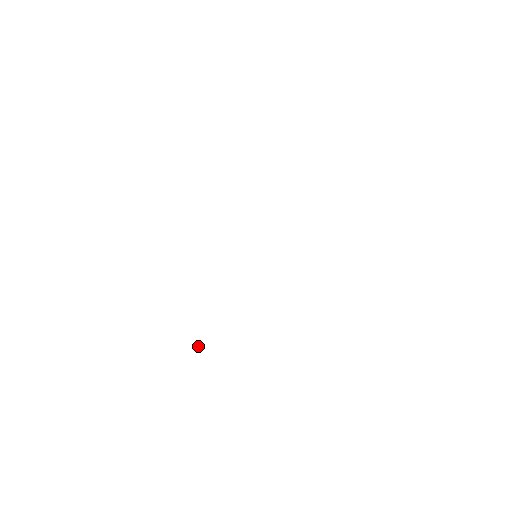
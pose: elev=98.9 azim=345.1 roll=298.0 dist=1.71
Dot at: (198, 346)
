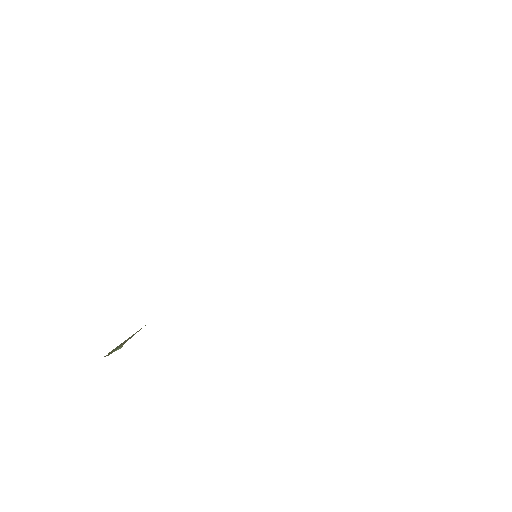
Dot at: (121, 347)
